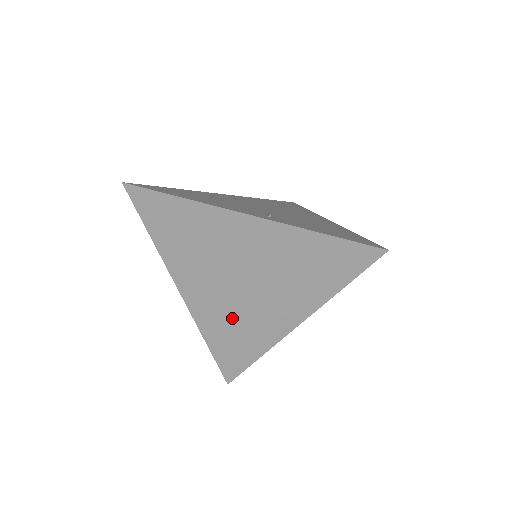
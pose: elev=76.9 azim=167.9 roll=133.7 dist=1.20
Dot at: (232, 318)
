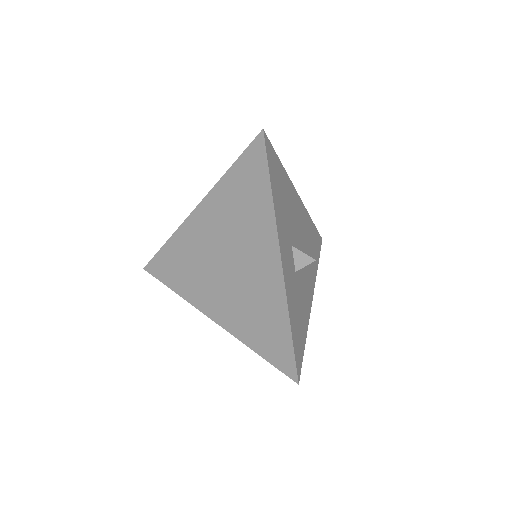
Dot at: (247, 303)
